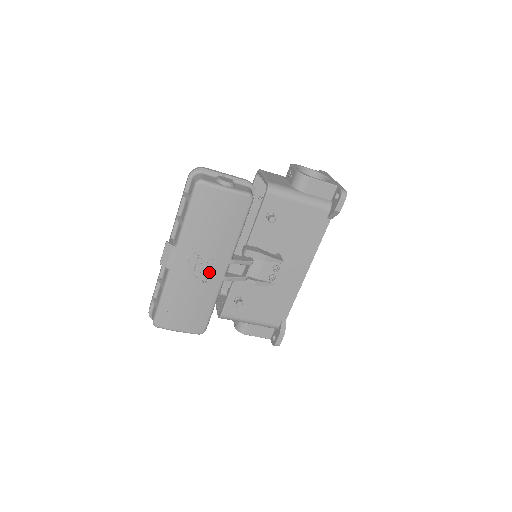
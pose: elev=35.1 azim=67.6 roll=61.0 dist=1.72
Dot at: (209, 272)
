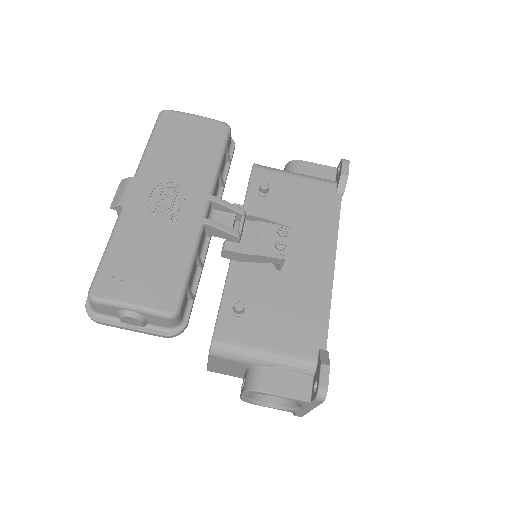
Dot at: (180, 207)
